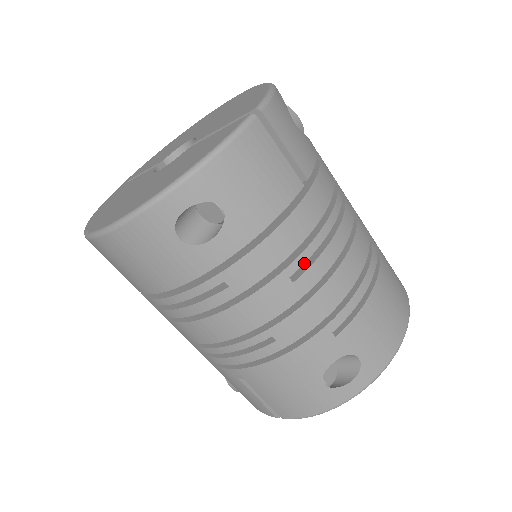
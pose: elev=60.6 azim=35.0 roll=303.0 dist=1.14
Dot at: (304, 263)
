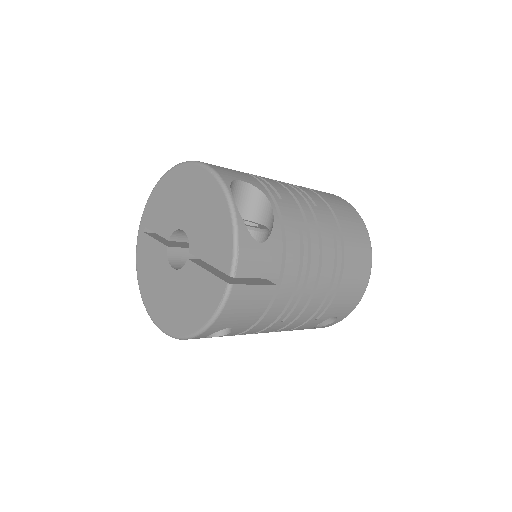
Dot at: occluded
